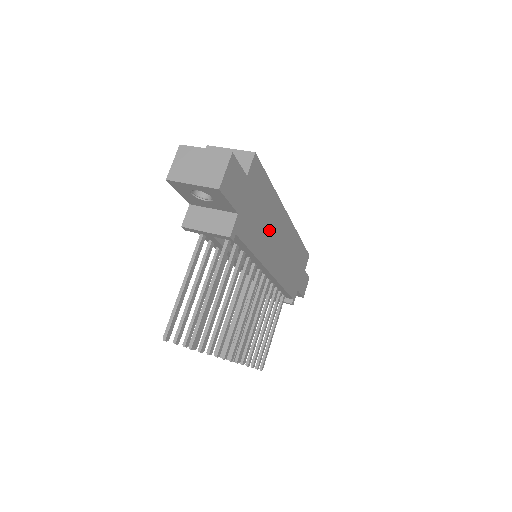
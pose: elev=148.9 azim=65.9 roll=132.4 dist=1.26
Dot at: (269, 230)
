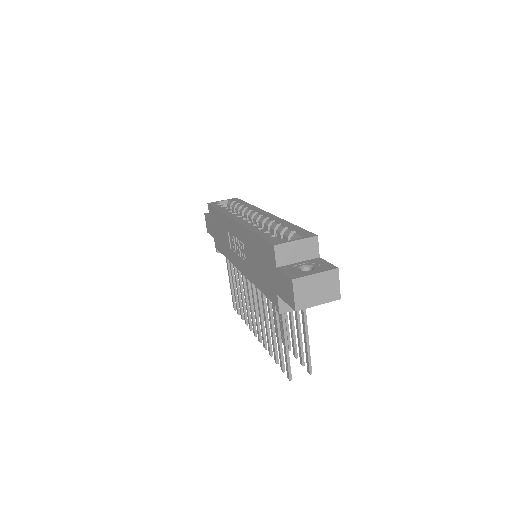
Dot at: occluded
